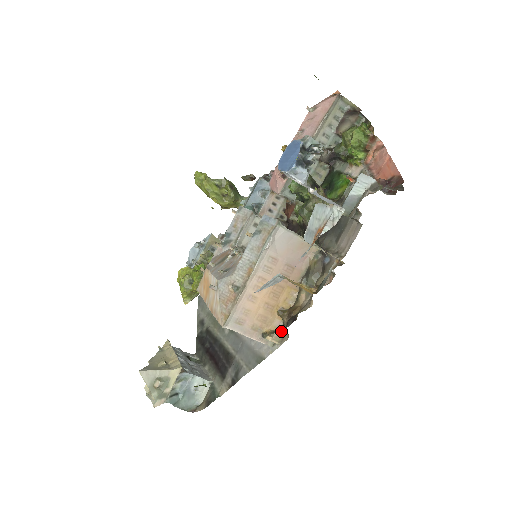
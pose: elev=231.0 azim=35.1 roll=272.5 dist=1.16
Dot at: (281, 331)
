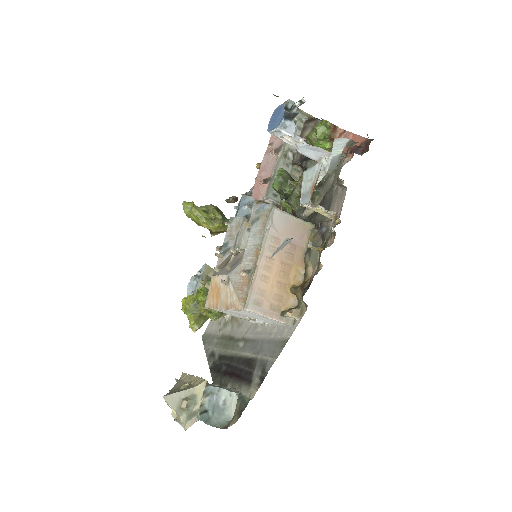
Dot at: (298, 307)
